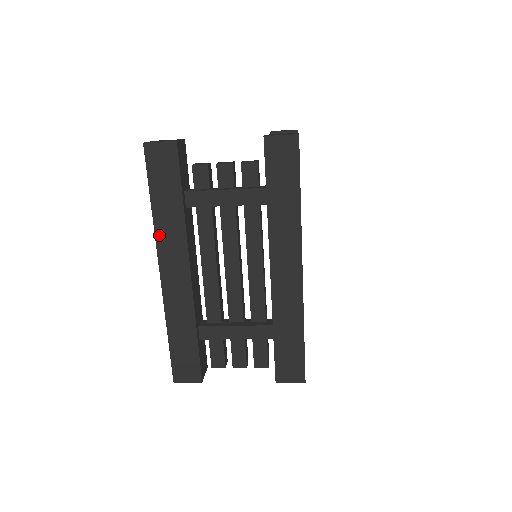
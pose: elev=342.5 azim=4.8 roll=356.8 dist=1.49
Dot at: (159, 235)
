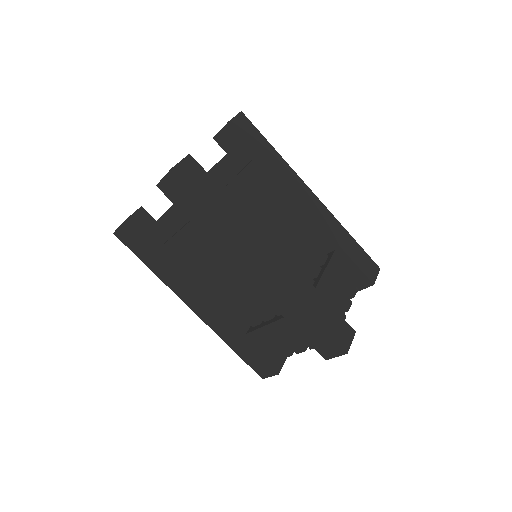
Dot at: (170, 286)
